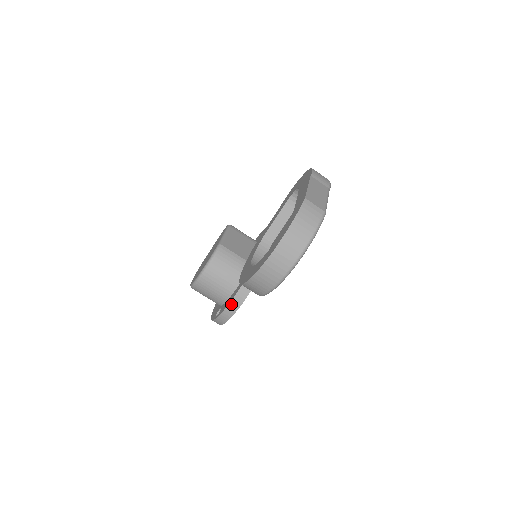
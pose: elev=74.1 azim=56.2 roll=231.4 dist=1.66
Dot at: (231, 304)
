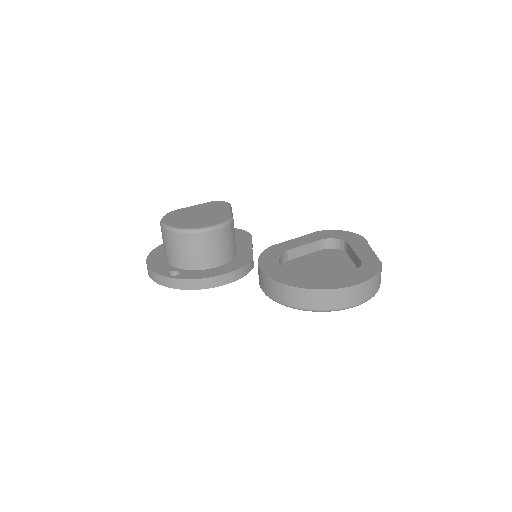
Dot at: (209, 279)
